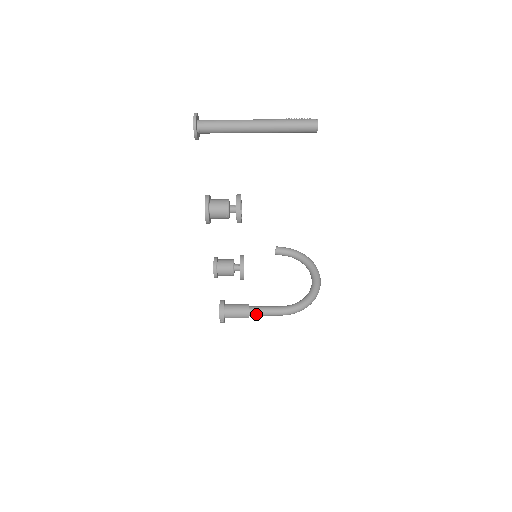
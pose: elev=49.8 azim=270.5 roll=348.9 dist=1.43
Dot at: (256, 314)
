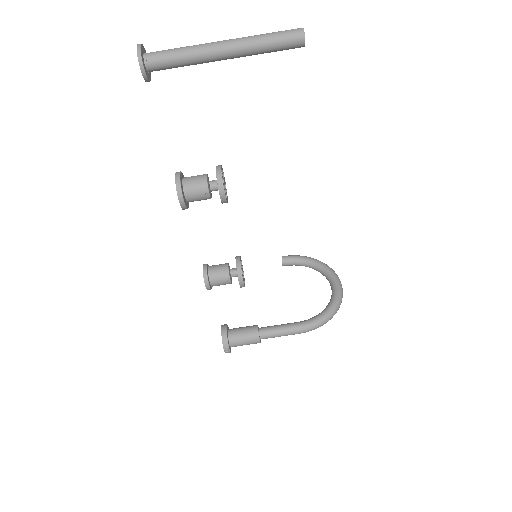
Dot at: (268, 336)
